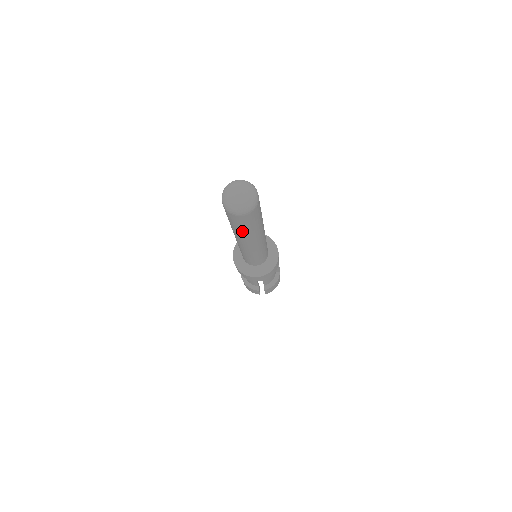
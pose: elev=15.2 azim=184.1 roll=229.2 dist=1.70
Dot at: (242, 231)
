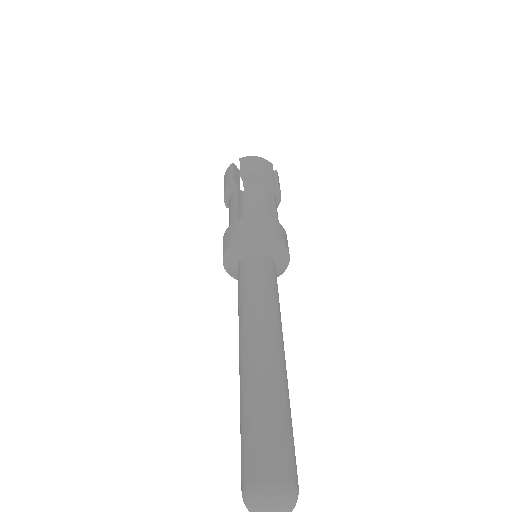
Dot at: occluded
